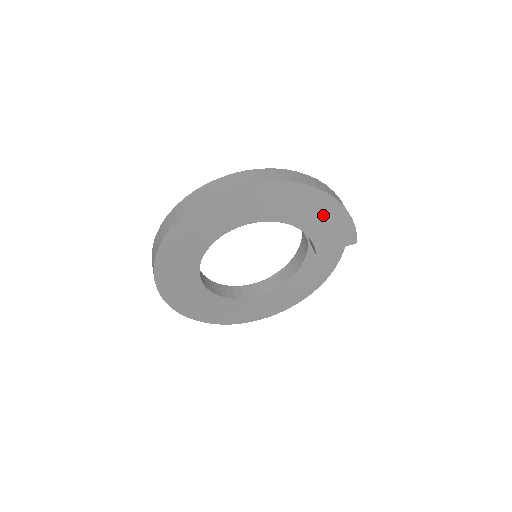
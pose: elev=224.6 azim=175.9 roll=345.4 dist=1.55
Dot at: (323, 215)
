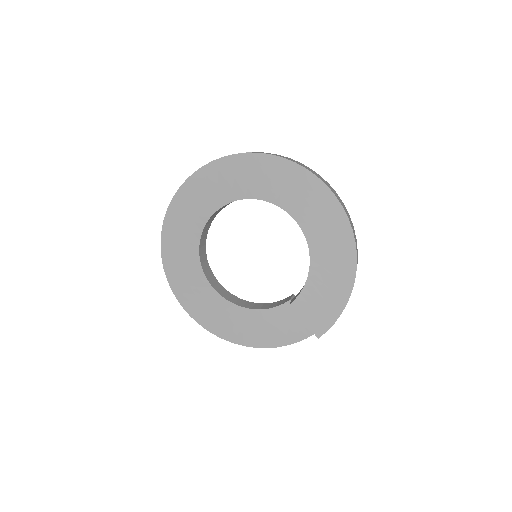
Dot at: (333, 282)
